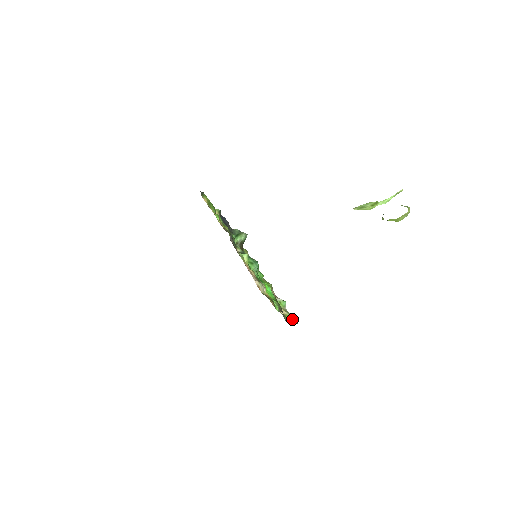
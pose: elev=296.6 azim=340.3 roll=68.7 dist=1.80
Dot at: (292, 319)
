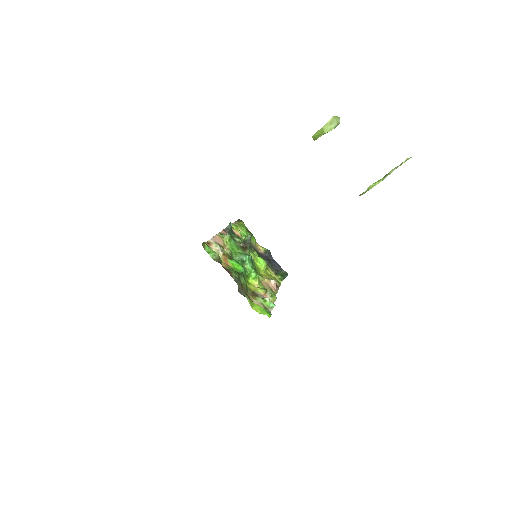
Dot at: (264, 311)
